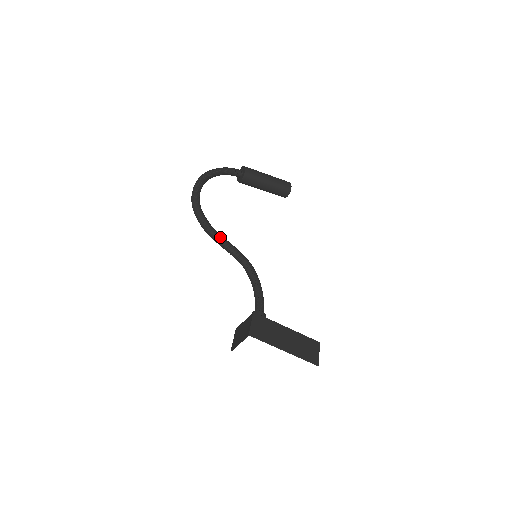
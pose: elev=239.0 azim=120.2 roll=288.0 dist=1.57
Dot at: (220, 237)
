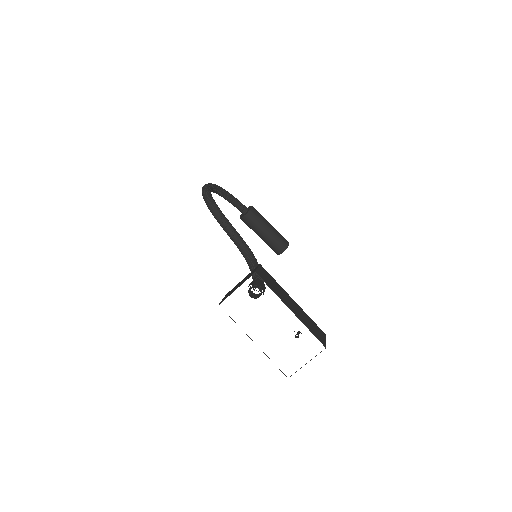
Dot at: (226, 218)
